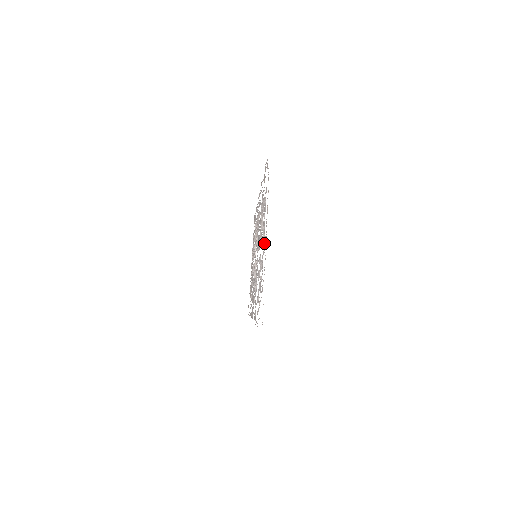
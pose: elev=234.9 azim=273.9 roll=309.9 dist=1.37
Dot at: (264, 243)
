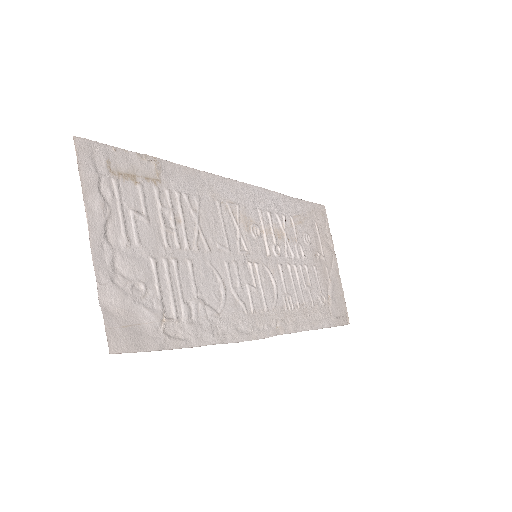
Dot at: (104, 247)
